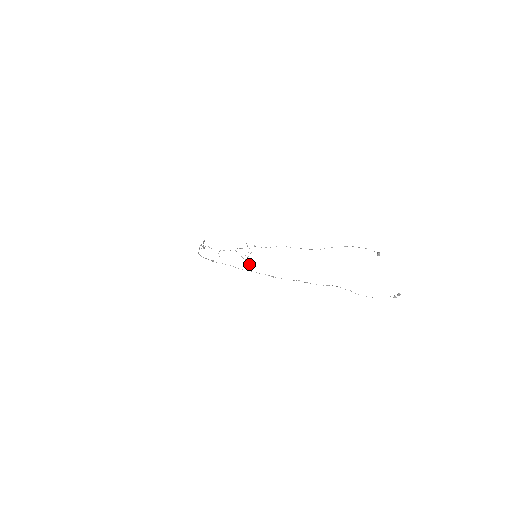
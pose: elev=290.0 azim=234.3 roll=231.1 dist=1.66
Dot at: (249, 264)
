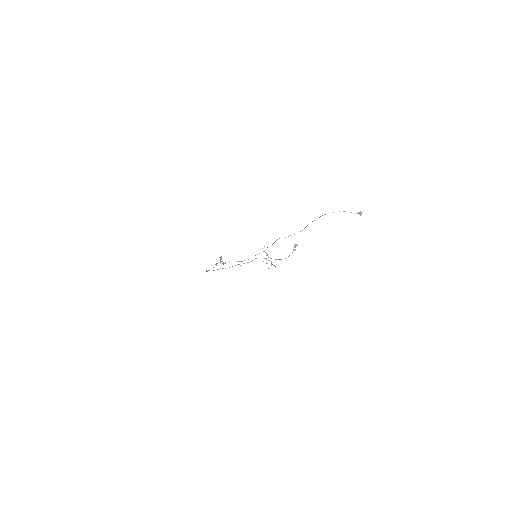
Dot at: (275, 267)
